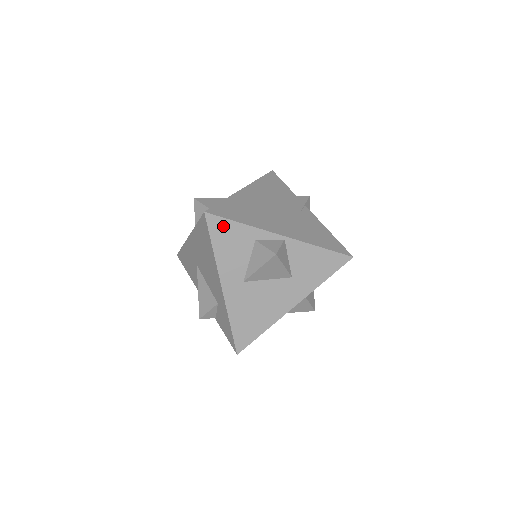
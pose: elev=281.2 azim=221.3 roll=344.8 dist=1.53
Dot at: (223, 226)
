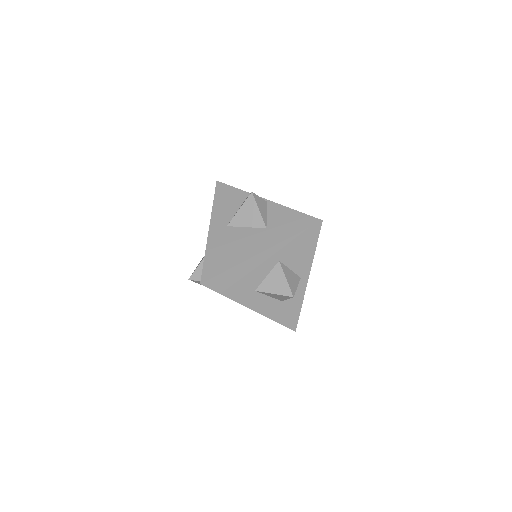
Dot at: (226, 189)
